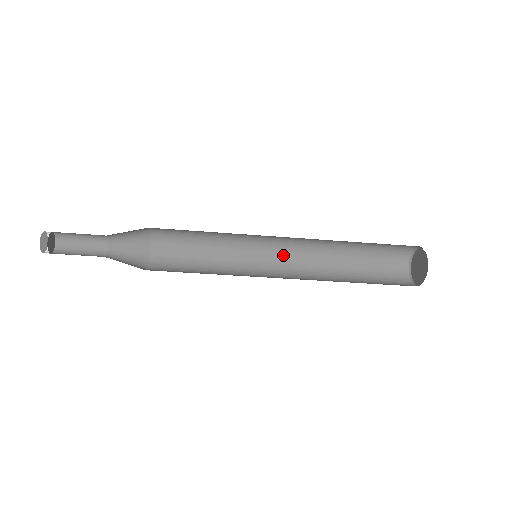
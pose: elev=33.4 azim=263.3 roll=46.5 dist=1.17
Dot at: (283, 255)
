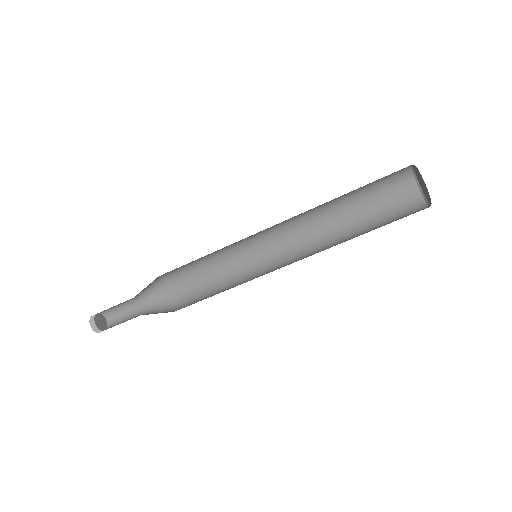
Dot at: occluded
